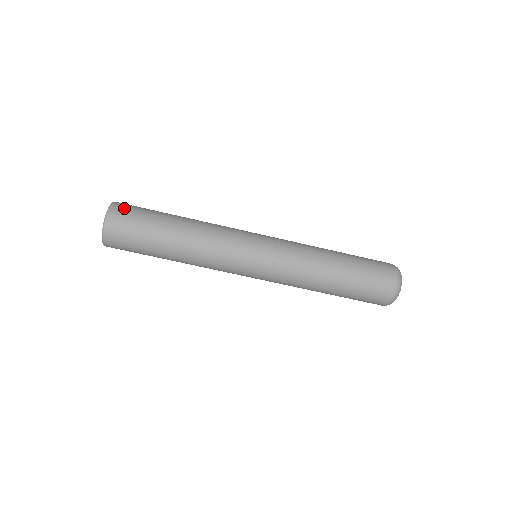
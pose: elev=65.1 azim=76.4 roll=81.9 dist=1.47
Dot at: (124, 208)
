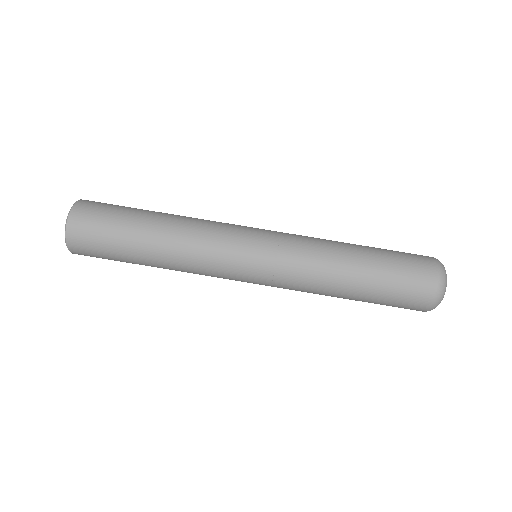
Dot at: occluded
